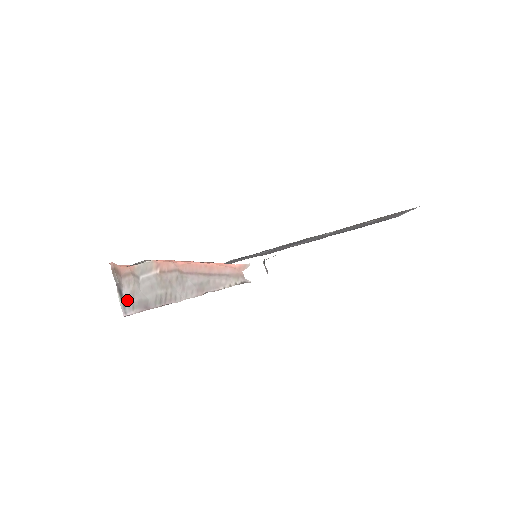
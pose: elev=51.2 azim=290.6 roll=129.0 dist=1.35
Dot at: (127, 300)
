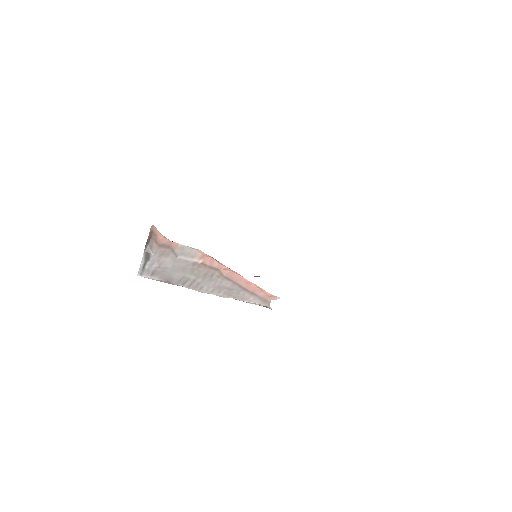
Dot at: (150, 265)
